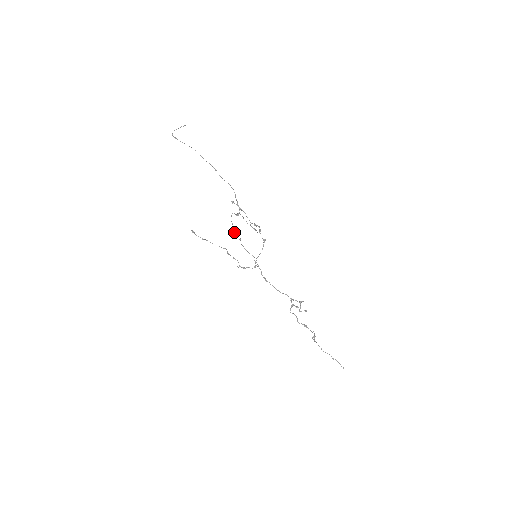
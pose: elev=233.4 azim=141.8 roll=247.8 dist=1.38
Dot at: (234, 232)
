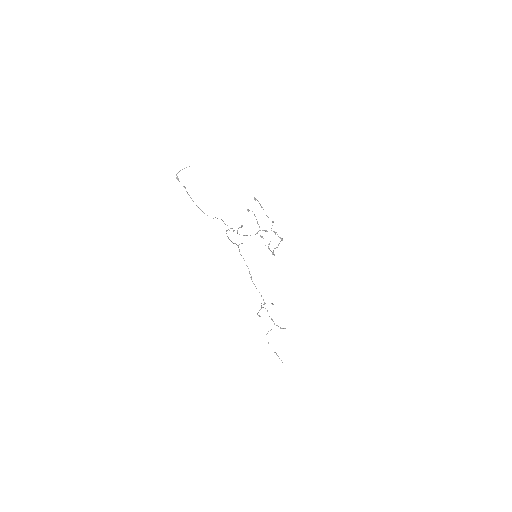
Dot at: occluded
